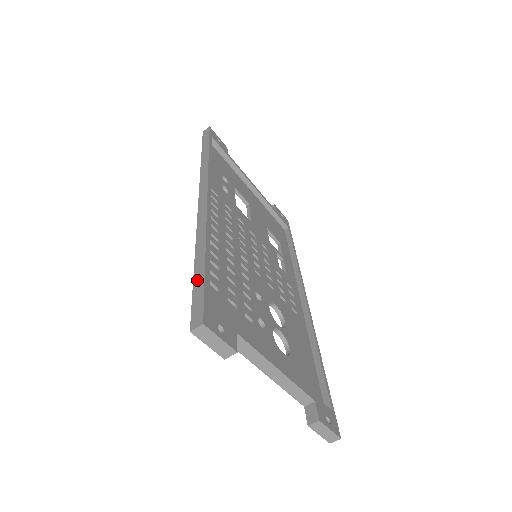
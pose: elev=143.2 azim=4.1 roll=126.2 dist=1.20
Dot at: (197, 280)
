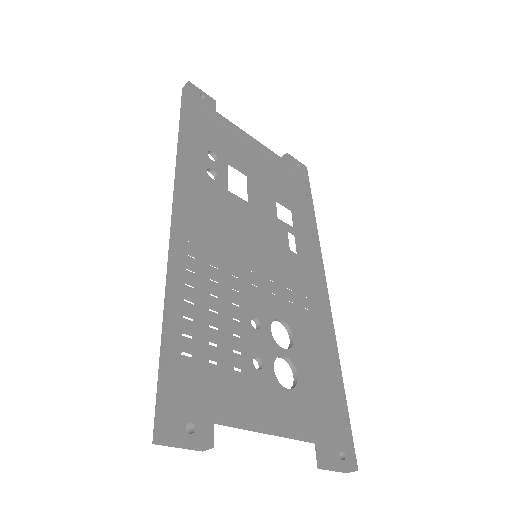
Dot at: (162, 361)
